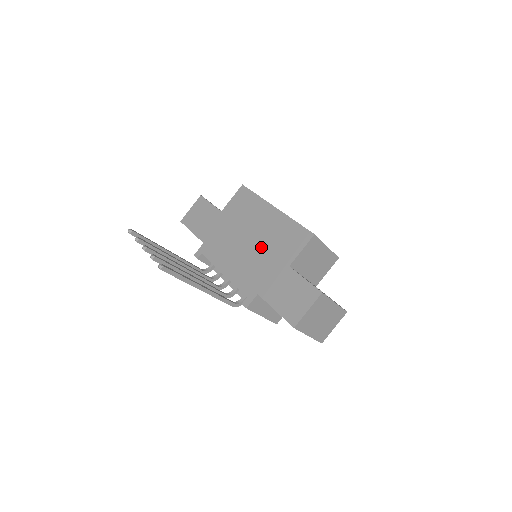
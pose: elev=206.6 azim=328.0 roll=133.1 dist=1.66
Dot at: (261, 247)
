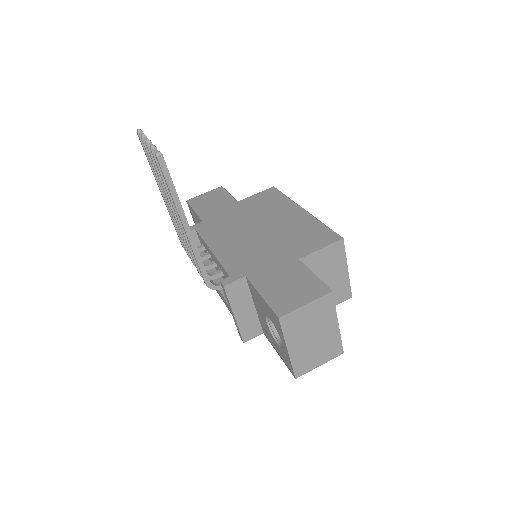
Dot at: (271, 236)
